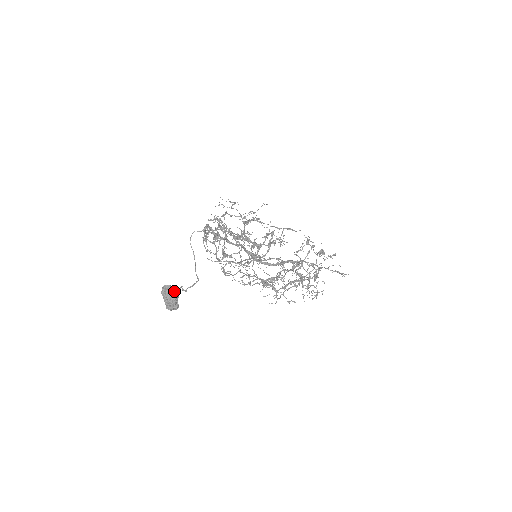
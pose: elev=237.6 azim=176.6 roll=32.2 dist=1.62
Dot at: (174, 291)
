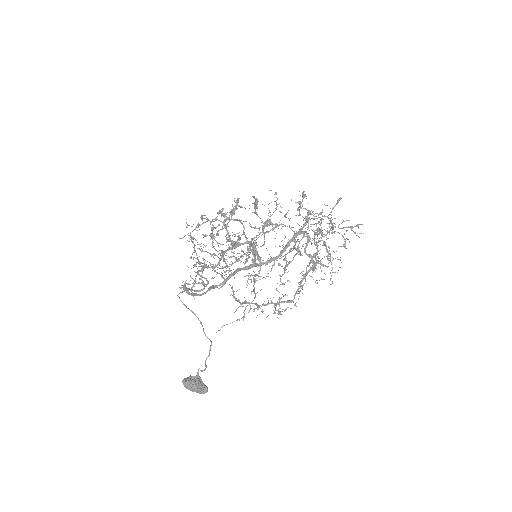
Dot at: (193, 385)
